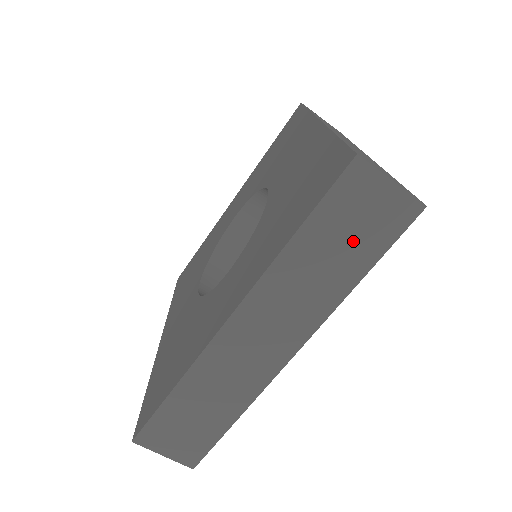
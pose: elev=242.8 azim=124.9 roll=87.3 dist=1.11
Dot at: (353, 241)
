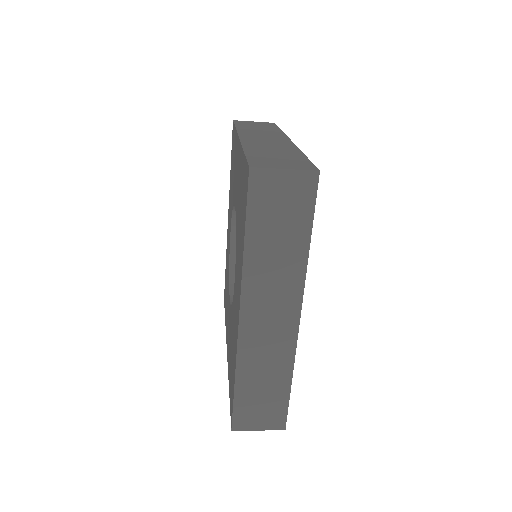
Dot at: (286, 221)
